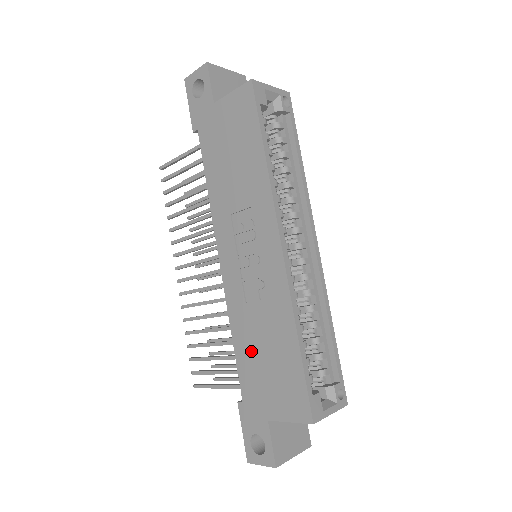
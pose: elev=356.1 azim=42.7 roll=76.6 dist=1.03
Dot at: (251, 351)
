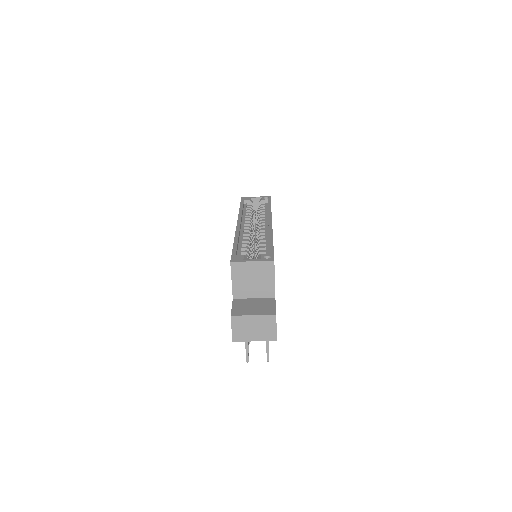
Dot at: occluded
